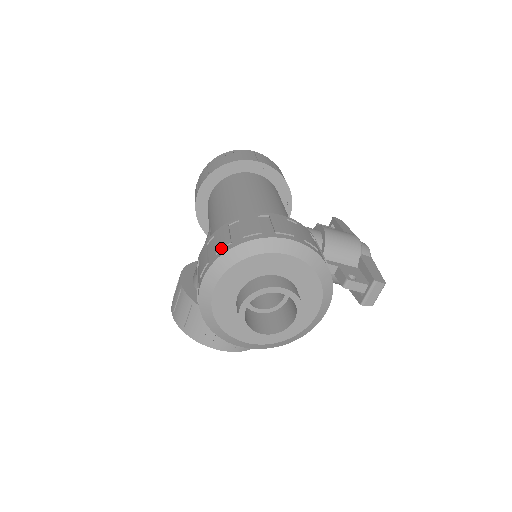
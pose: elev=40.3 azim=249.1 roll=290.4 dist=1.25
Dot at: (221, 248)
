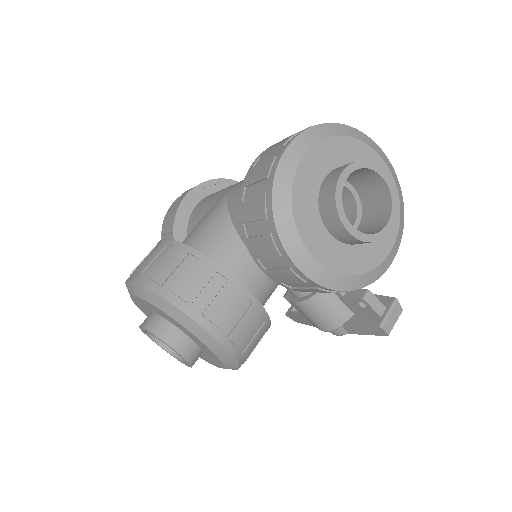
Dot at: occluded
